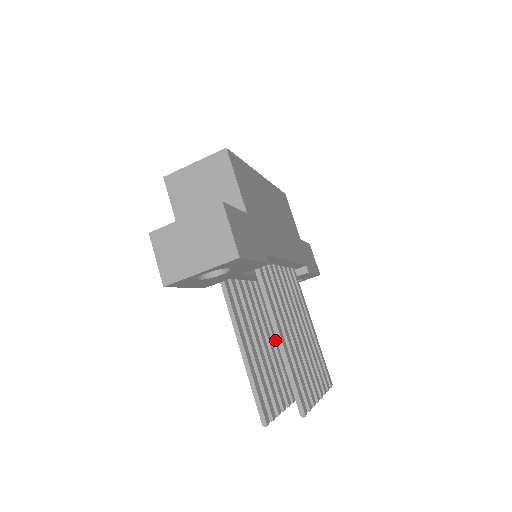
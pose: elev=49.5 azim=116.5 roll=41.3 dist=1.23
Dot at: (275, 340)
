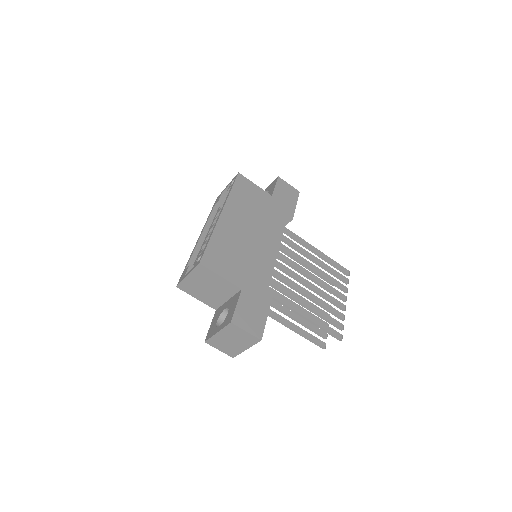
Dot at: occluded
